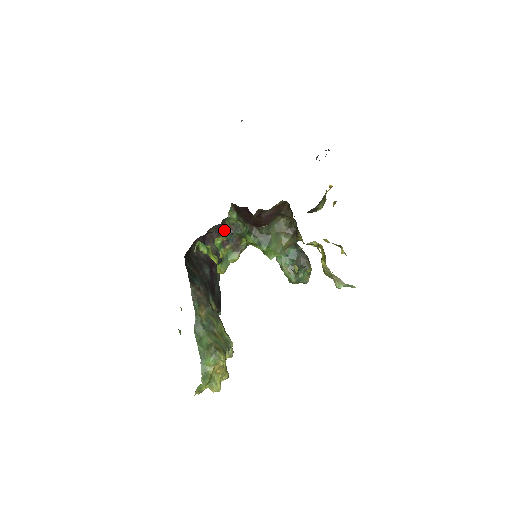
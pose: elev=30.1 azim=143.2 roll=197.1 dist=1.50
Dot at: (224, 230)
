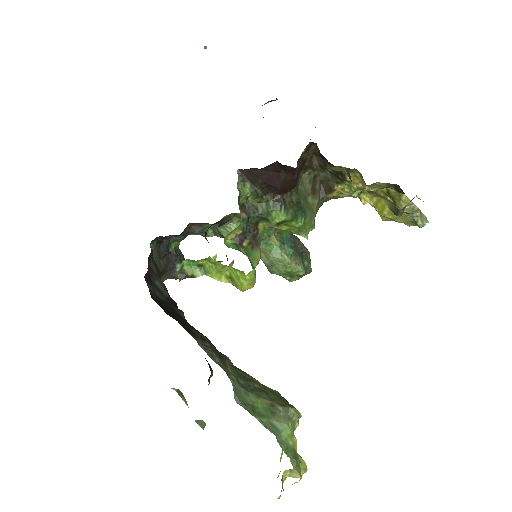
Dot at: occluded
